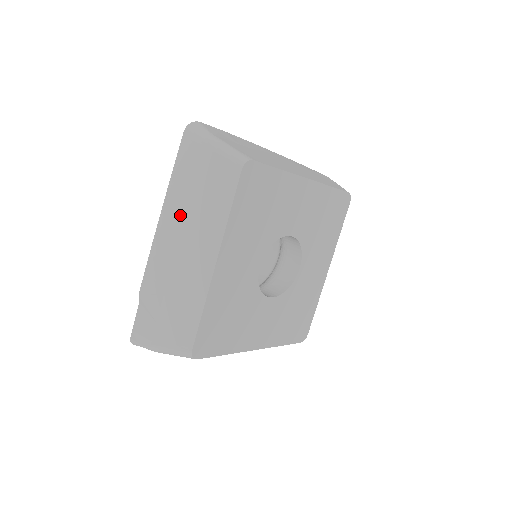
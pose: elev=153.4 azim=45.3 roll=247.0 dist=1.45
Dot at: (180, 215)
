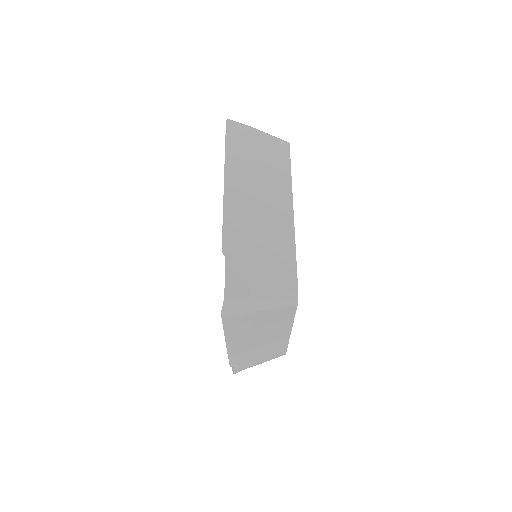
Dot at: (247, 338)
